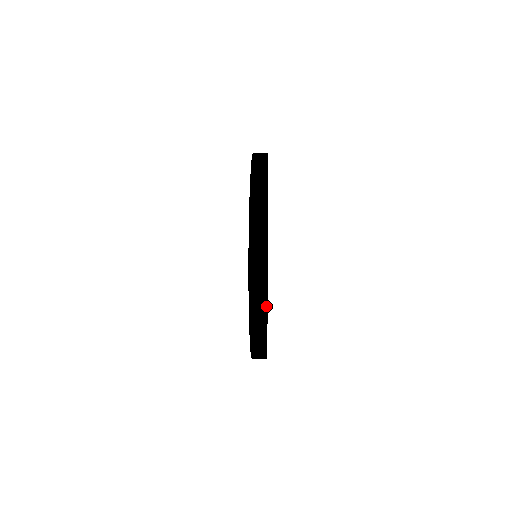
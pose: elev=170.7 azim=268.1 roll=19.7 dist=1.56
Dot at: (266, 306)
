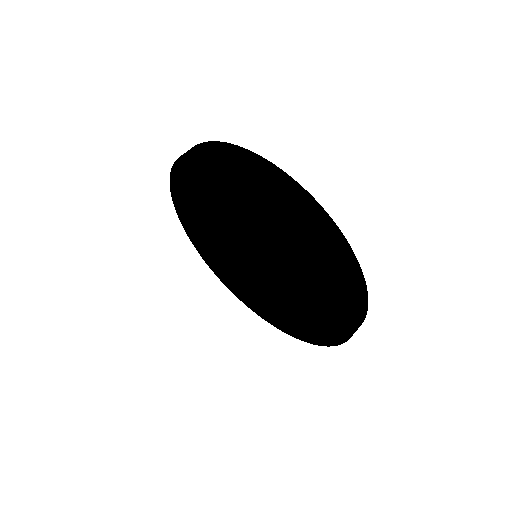
Dot at: occluded
